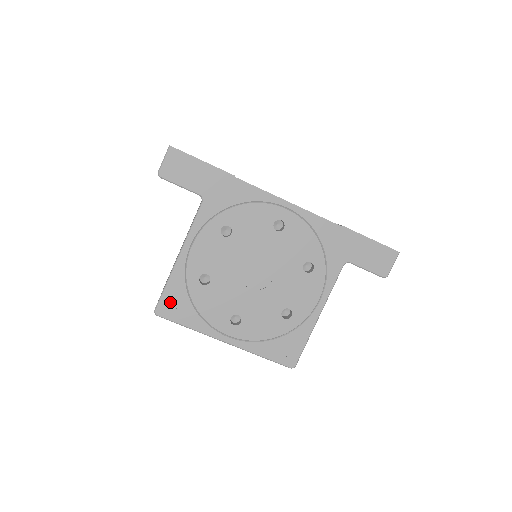
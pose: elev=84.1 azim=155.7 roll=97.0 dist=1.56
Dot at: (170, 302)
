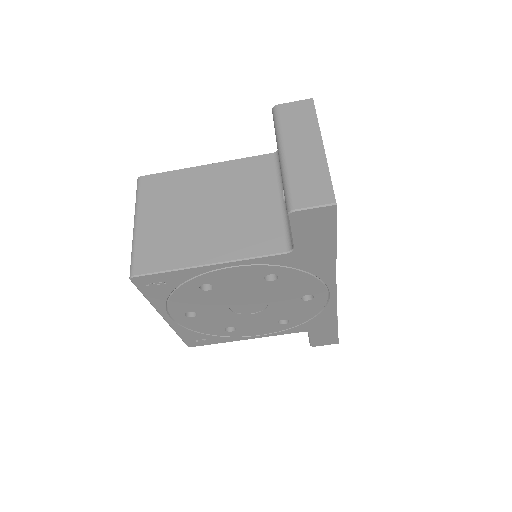
Dot at: (155, 281)
